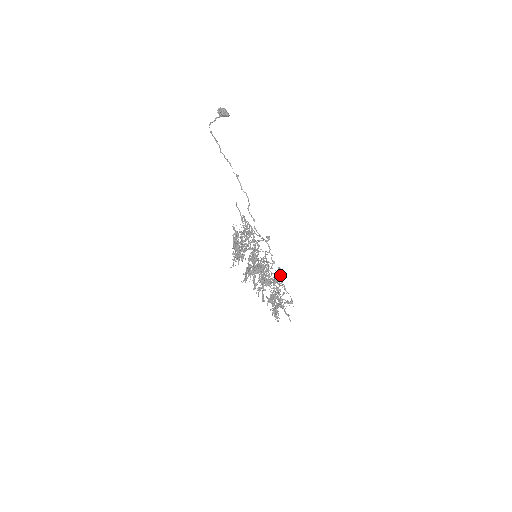
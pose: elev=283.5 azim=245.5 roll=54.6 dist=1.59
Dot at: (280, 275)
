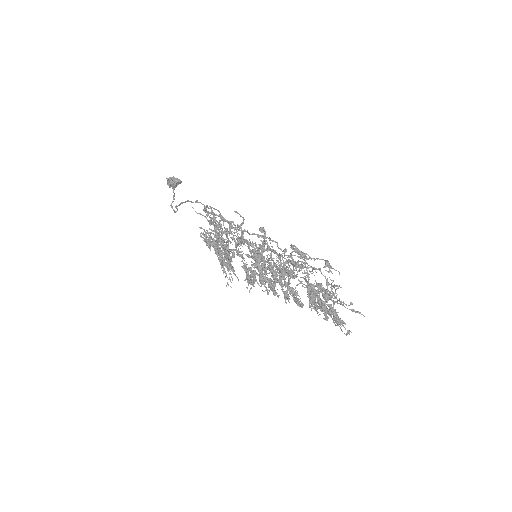
Dot at: (298, 253)
